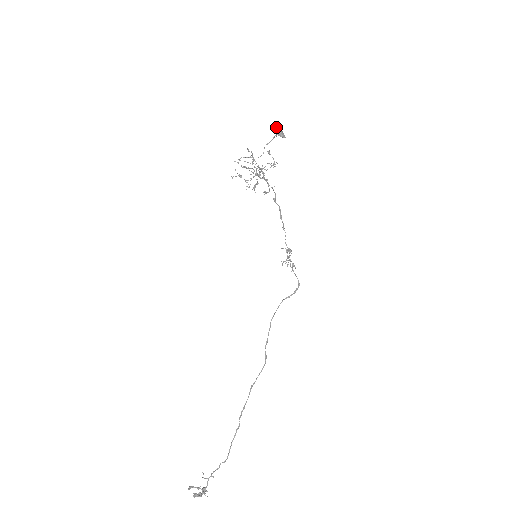
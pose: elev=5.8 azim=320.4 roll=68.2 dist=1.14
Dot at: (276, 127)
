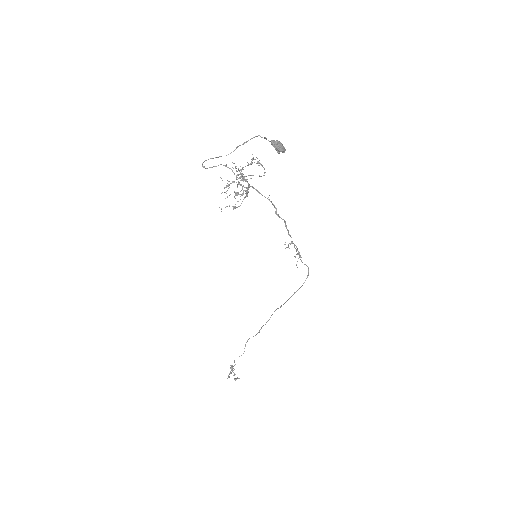
Dot at: (276, 143)
